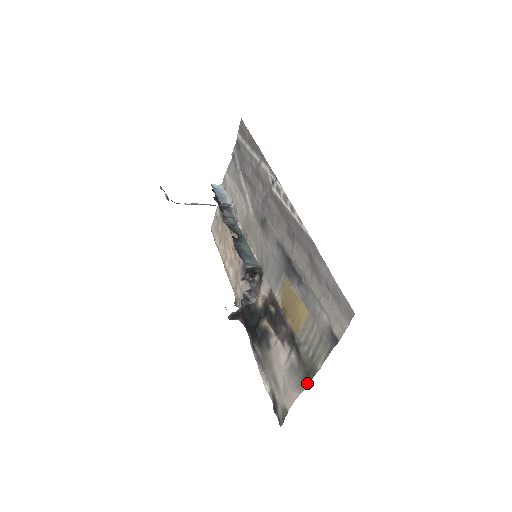
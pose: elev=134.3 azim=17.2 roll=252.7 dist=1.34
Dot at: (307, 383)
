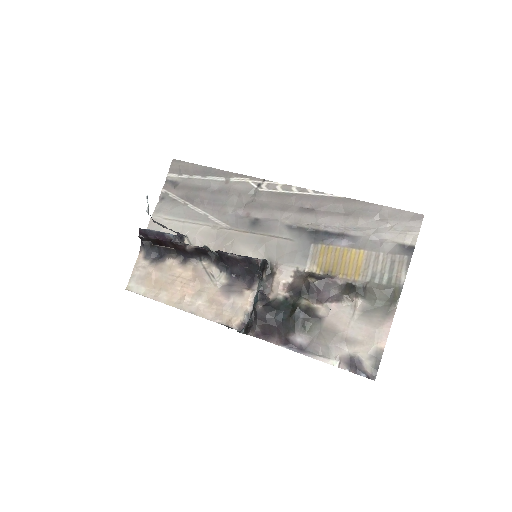
Dot at: (395, 305)
